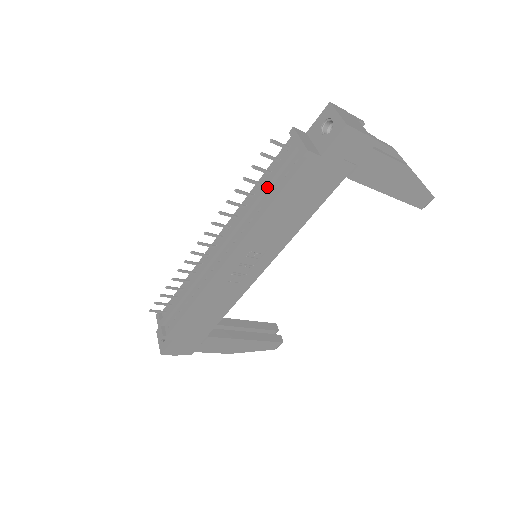
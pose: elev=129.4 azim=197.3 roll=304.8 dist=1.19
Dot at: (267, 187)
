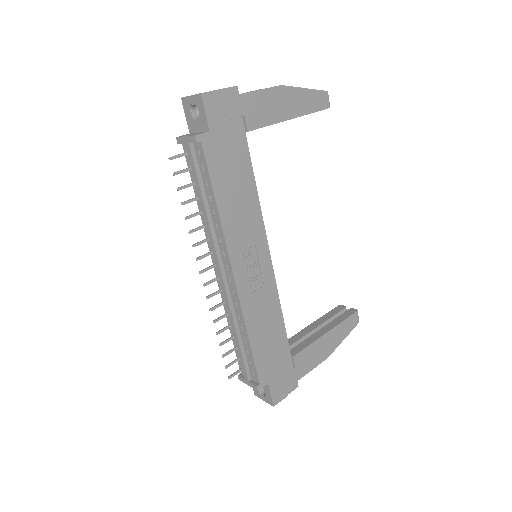
Dot at: (202, 192)
